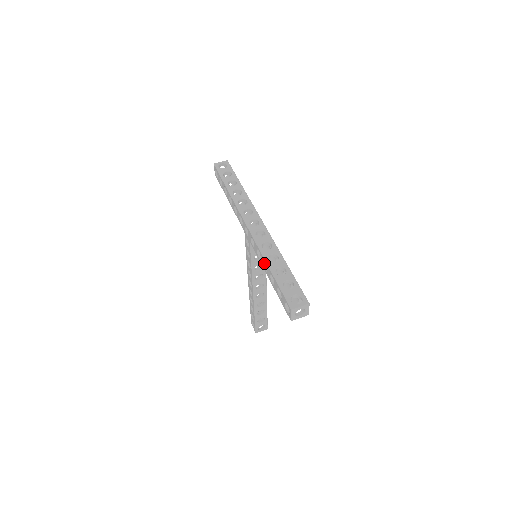
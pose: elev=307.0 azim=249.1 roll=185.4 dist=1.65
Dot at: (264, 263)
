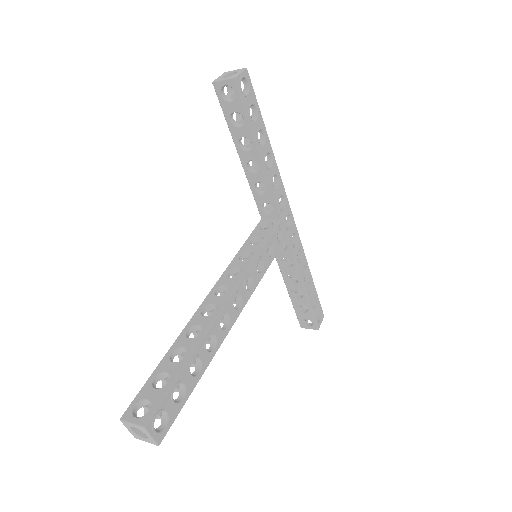
Dot at: occluded
